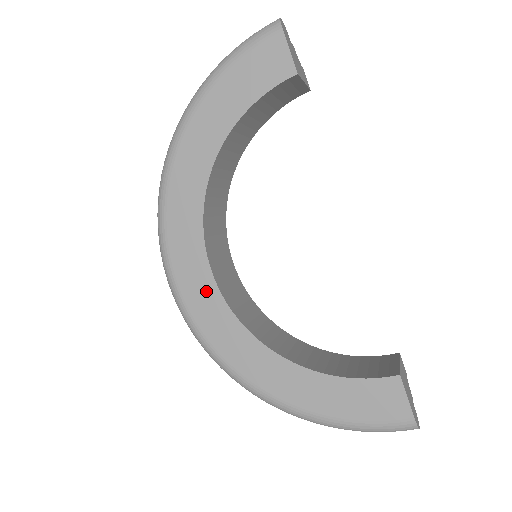
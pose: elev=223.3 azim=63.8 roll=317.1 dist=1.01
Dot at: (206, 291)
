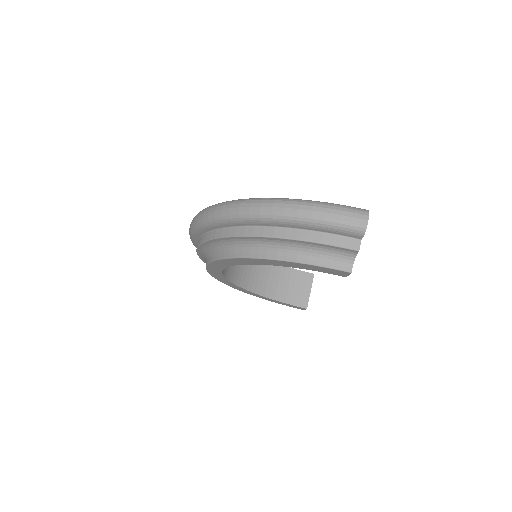
Dot at: occluded
